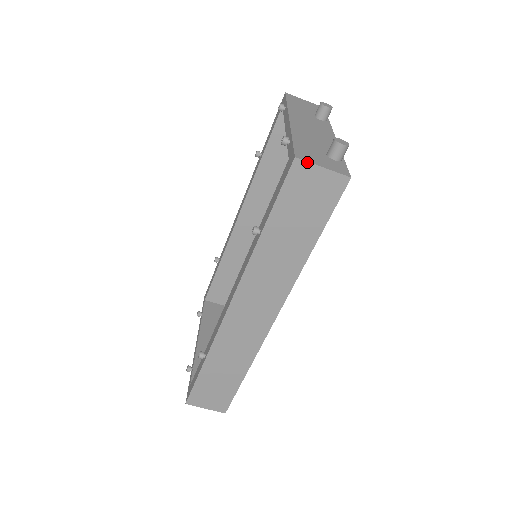
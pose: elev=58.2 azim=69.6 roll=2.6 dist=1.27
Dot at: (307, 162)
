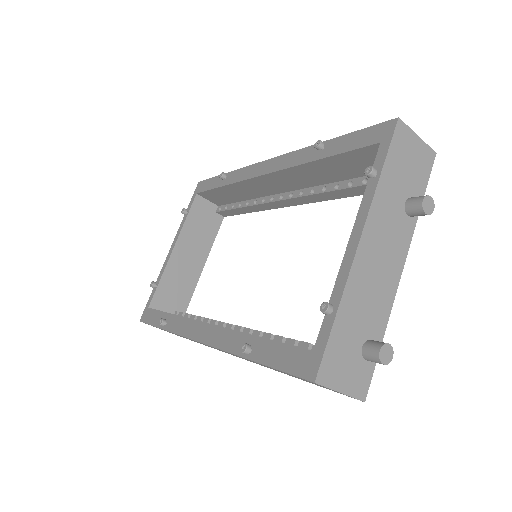
Dot at: (326, 387)
